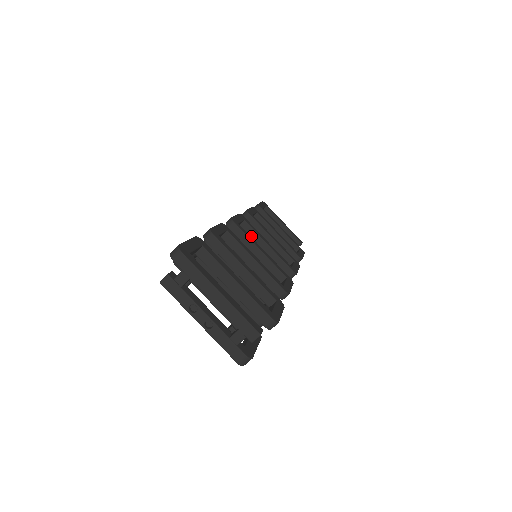
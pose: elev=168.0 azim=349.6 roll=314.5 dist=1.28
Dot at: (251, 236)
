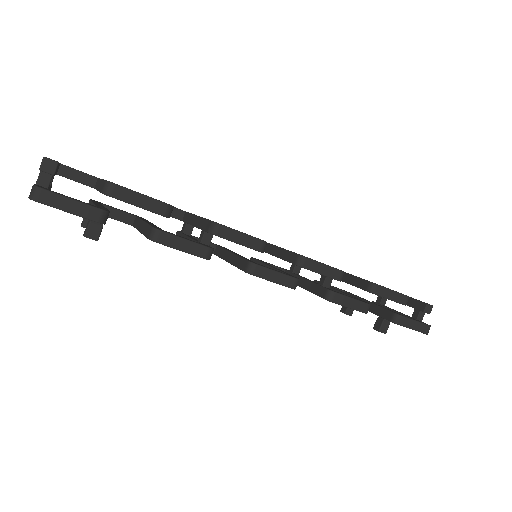
Dot at: (264, 250)
